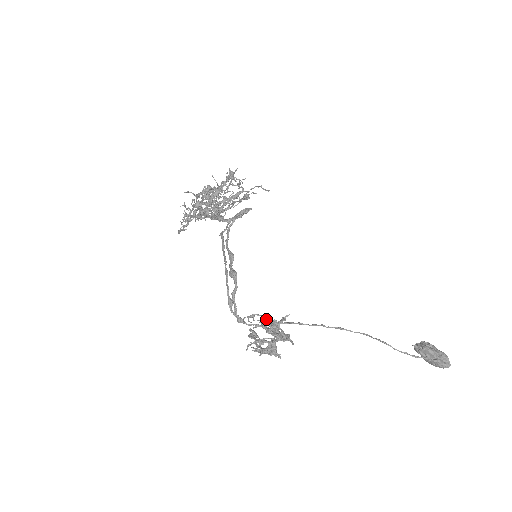
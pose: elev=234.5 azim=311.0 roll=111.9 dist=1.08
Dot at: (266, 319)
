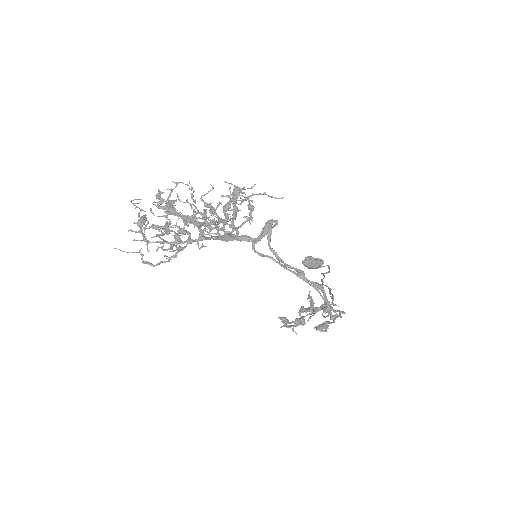
Dot at: (335, 305)
